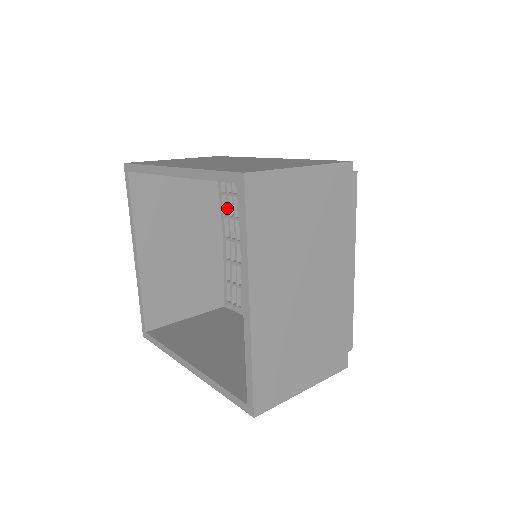
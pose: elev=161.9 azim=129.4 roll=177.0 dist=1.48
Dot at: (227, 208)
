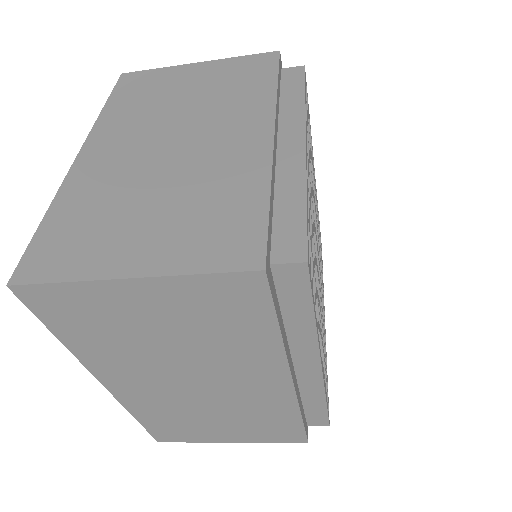
Dot at: occluded
